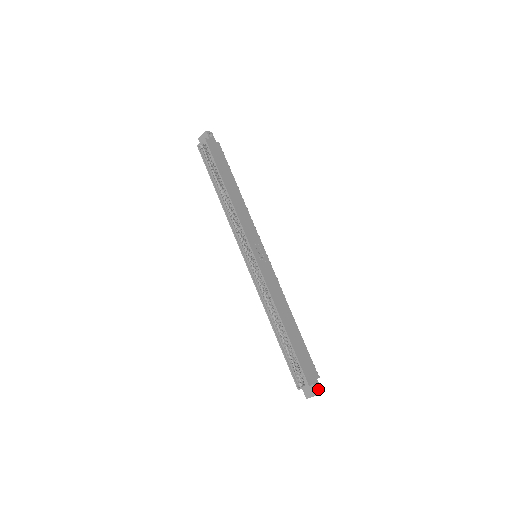
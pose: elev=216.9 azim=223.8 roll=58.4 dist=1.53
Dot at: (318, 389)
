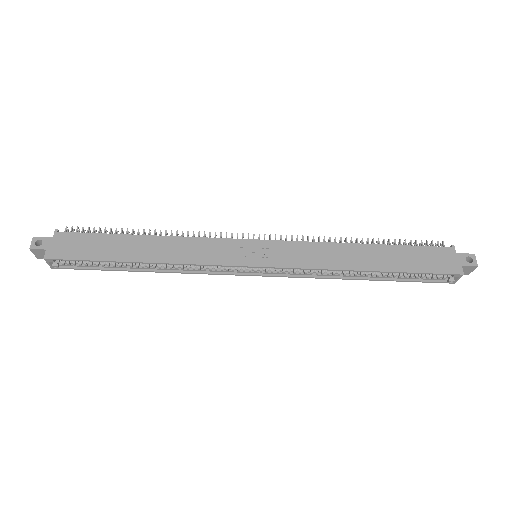
Dot at: (468, 258)
